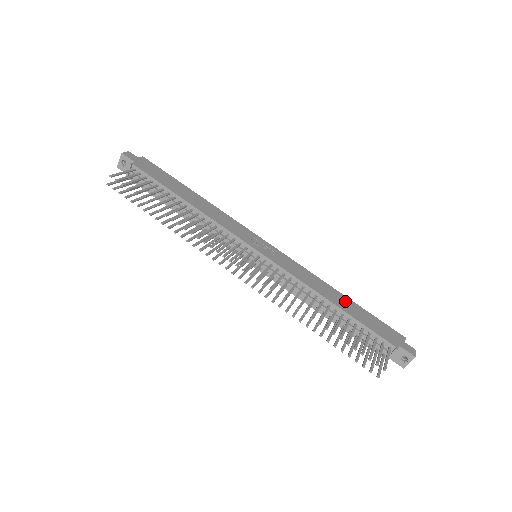
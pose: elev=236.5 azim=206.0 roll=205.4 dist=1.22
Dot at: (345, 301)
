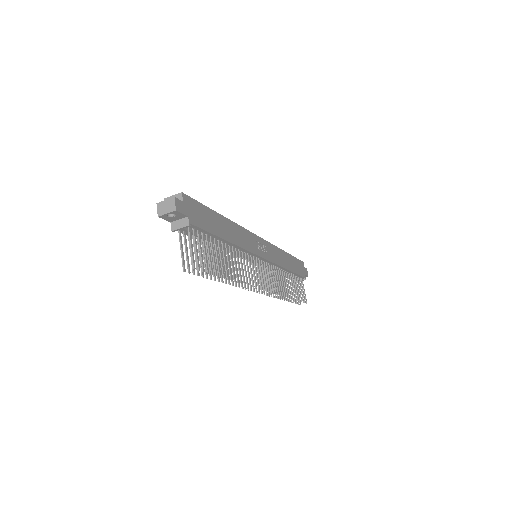
Dot at: (289, 260)
